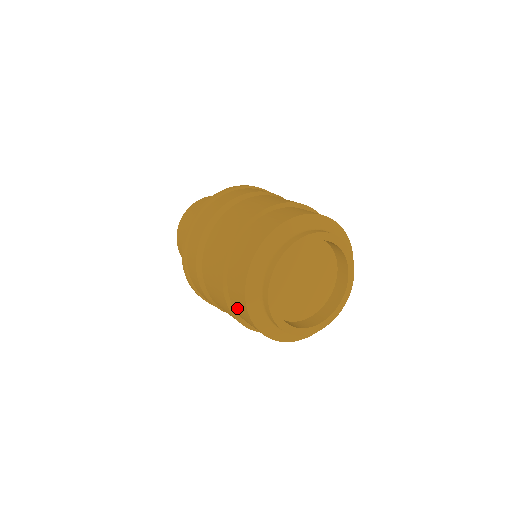
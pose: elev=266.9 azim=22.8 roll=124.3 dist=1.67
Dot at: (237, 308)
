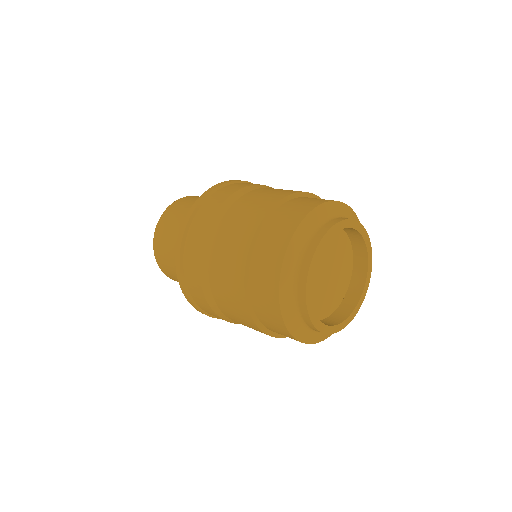
Dot at: (257, 289)
